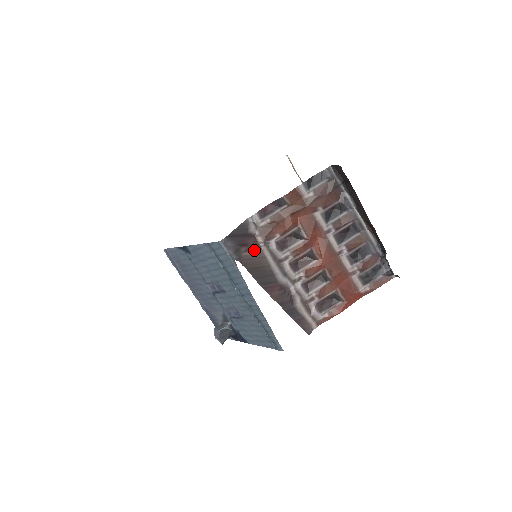
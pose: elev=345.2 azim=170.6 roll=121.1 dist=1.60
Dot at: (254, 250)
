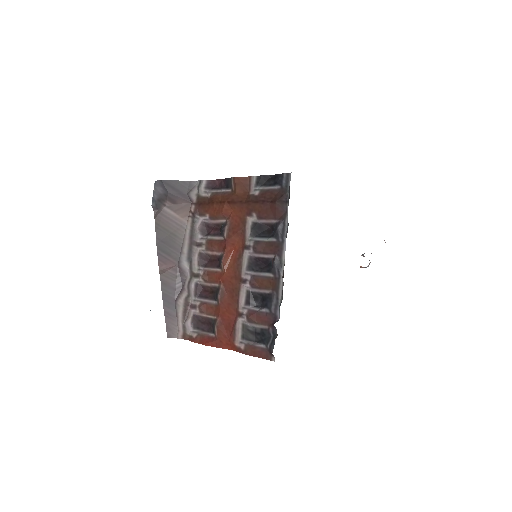
Dot at: (178, 213)
